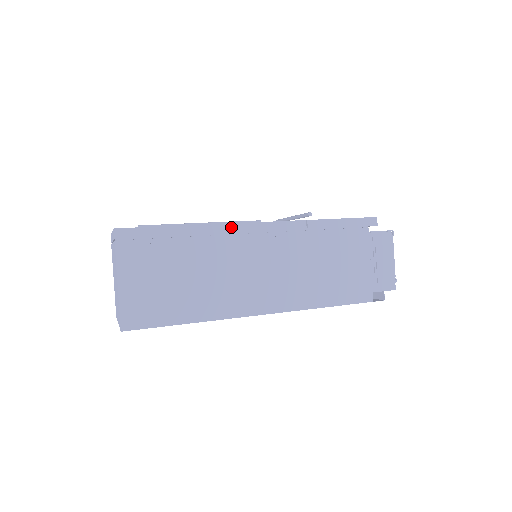
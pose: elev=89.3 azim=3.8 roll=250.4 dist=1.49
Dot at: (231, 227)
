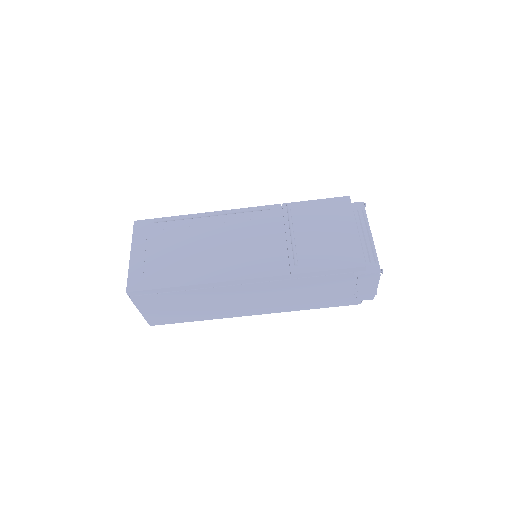
Dot at: (219, 284)
